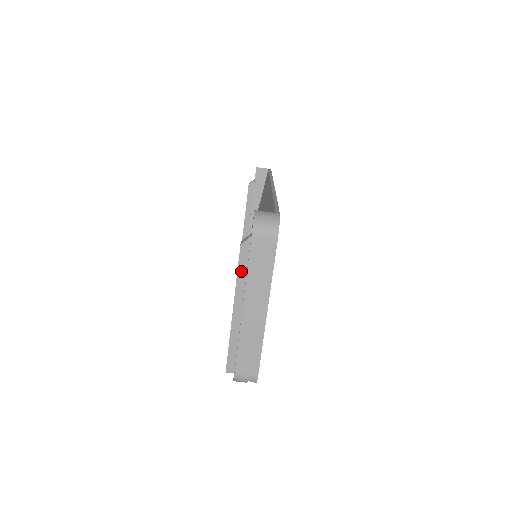
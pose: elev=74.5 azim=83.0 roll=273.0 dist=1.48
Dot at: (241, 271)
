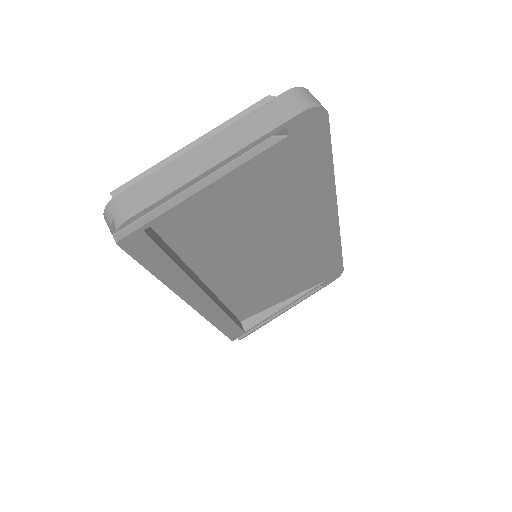
Dot at: (241, 117)
